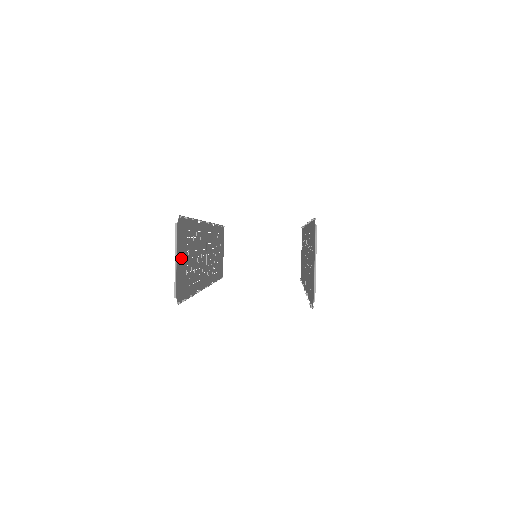
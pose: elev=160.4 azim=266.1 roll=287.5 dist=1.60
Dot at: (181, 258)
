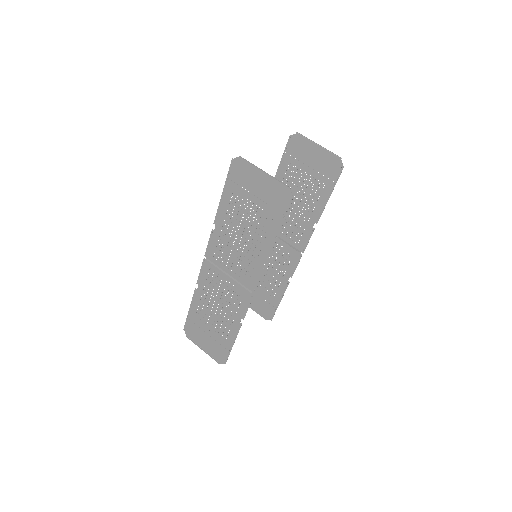
Dot at: (258, 186)
